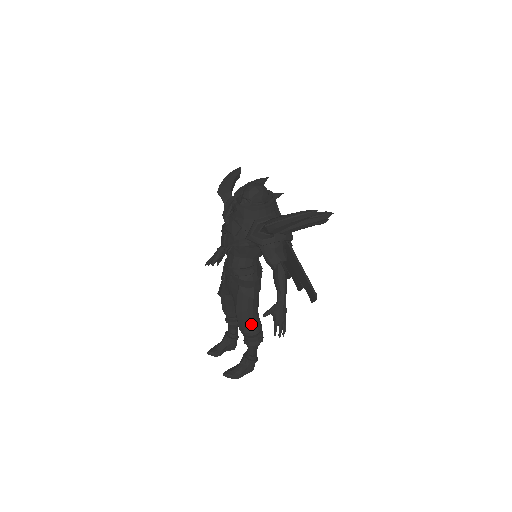
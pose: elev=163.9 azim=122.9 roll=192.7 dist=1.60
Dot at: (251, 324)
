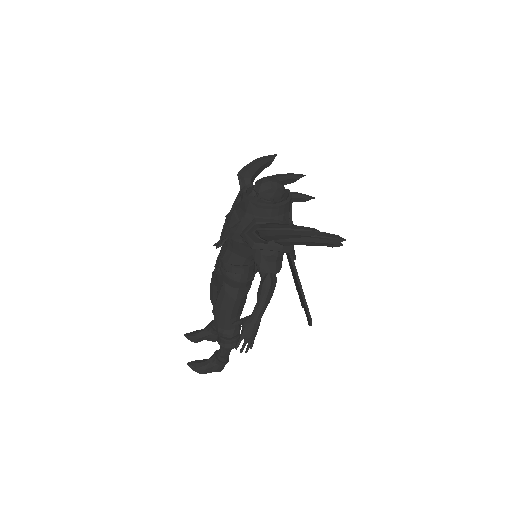
Dot at: (227, 325)
